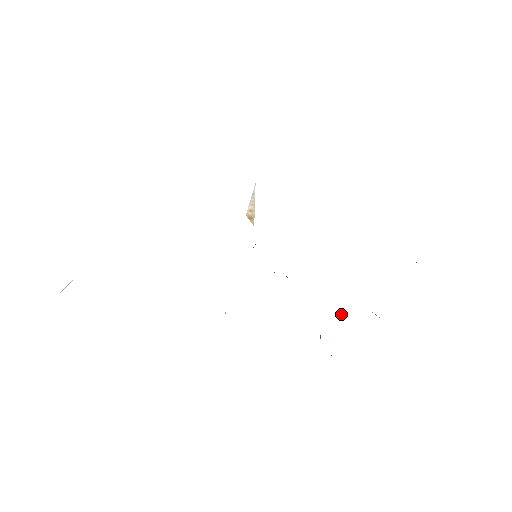
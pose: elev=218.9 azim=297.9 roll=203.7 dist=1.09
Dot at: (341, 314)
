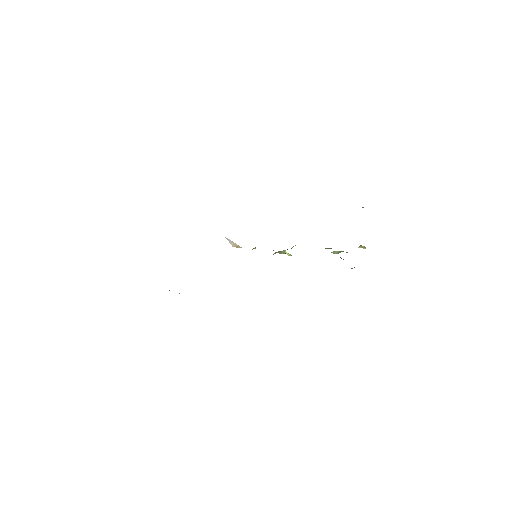
Dot at: (338, 253)
